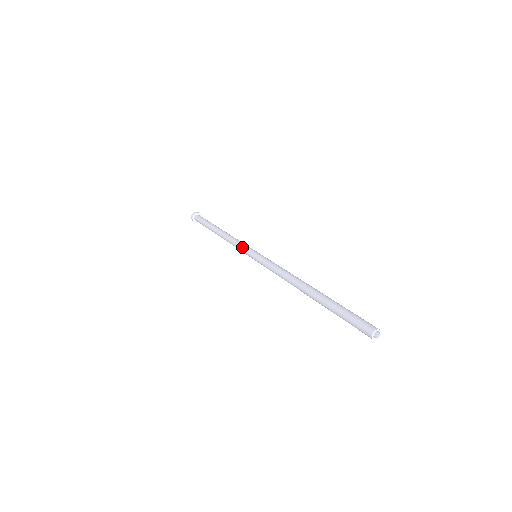
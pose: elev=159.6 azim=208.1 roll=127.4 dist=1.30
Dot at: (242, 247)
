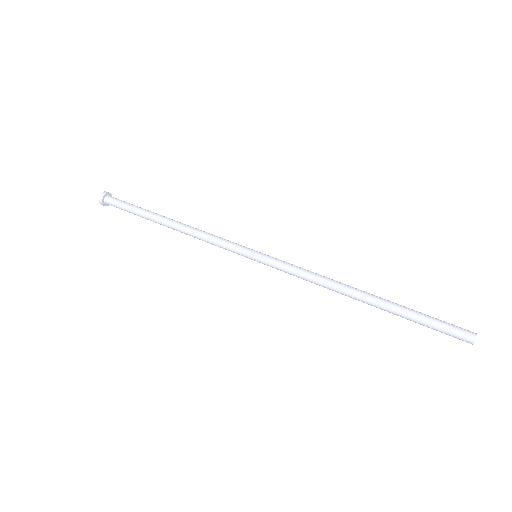
Dot at: (229, 247)
